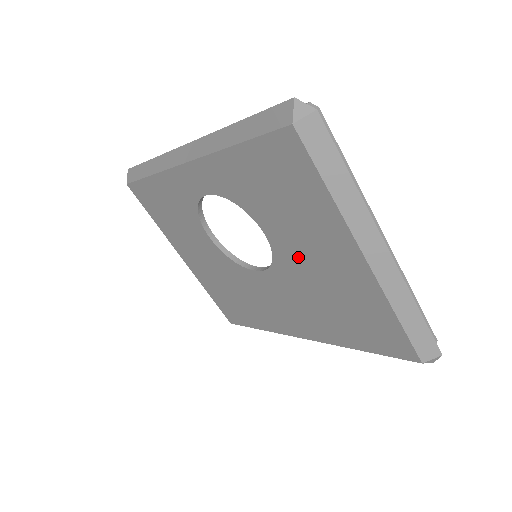
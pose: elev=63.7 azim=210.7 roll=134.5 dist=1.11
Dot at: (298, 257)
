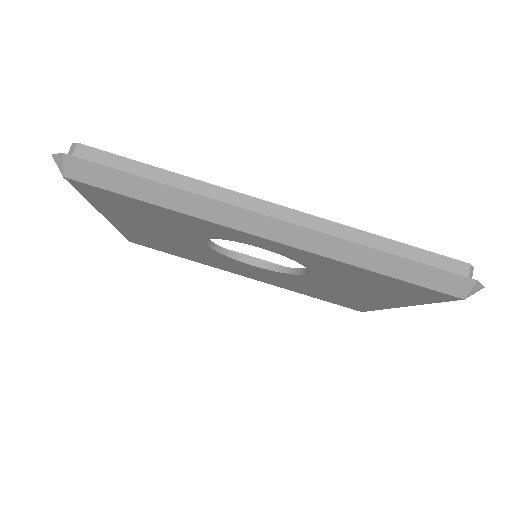
Dot at: (328, 285)
